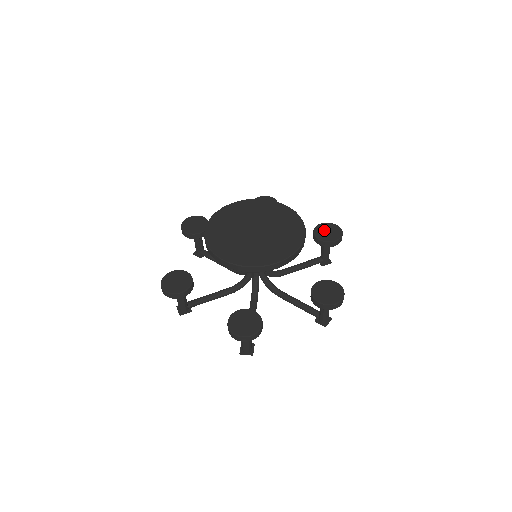
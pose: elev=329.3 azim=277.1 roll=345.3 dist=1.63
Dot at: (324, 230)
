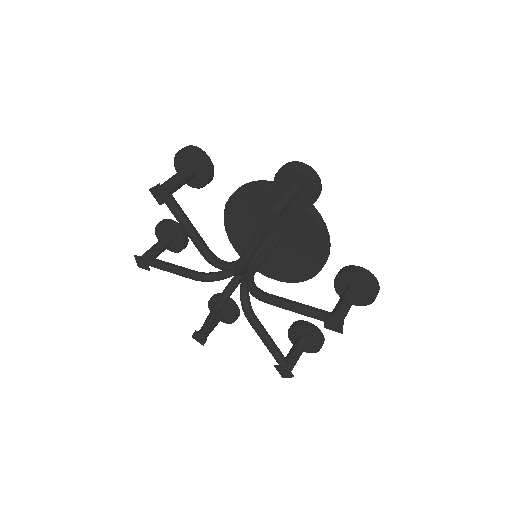
Dot at: occluded
